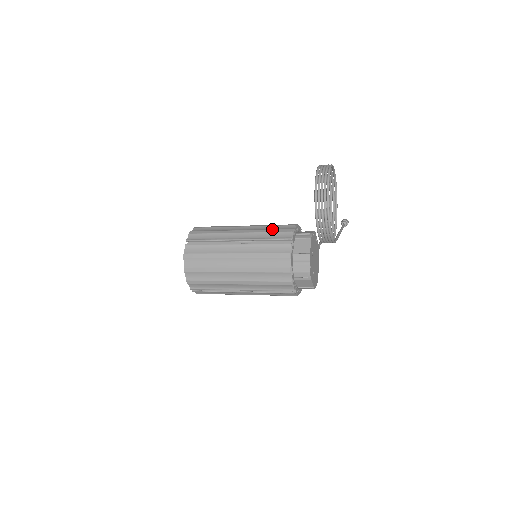
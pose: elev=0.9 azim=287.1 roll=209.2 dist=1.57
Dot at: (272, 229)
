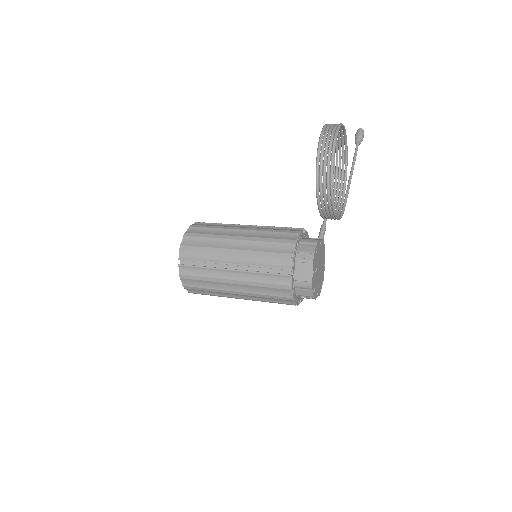
Dot at: (269, 251)
